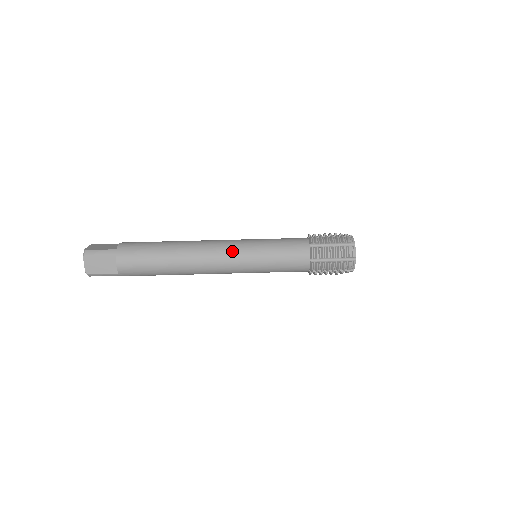
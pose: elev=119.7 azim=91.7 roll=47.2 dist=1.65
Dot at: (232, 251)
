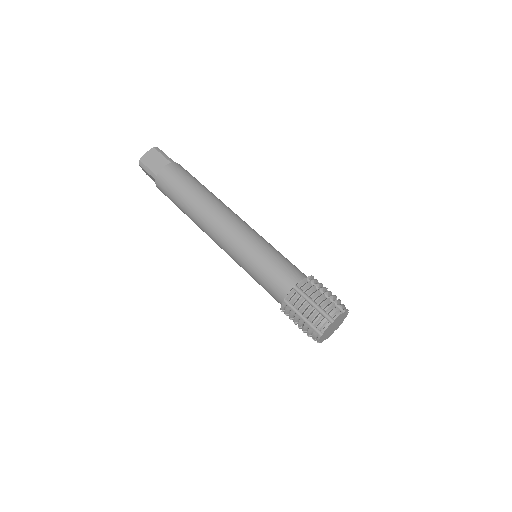
Dot at: (226, 247)
